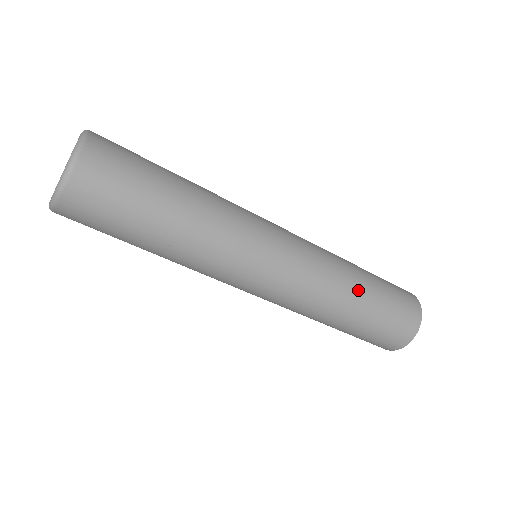
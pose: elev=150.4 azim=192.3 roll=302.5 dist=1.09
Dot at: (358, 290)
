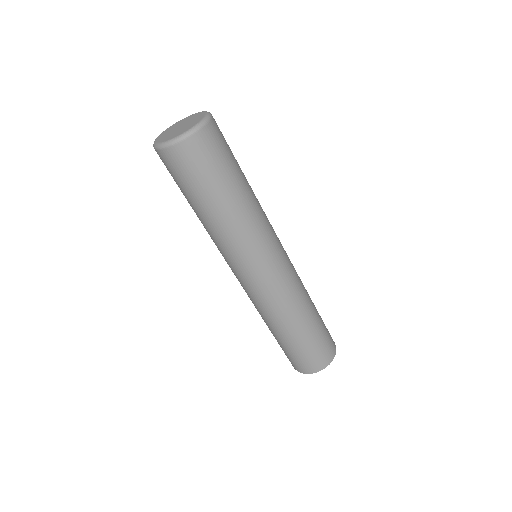
Dot at: (311, 300)
